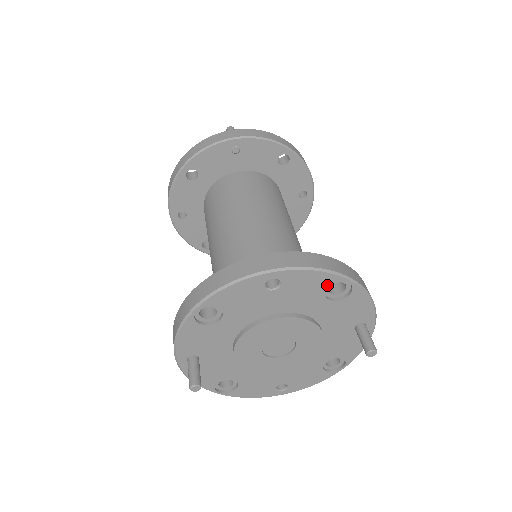
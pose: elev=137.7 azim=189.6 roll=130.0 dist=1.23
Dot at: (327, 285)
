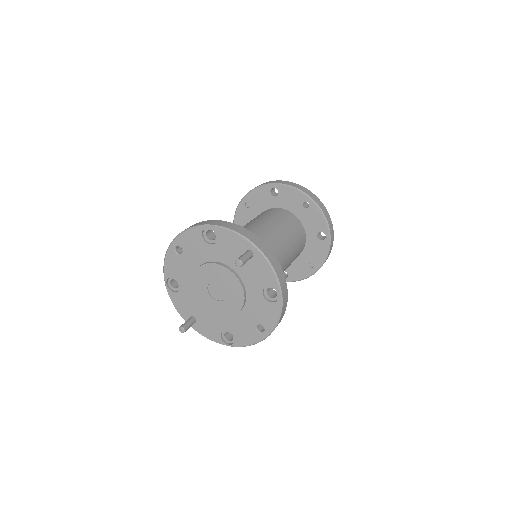
Dot at: (200, 236)
